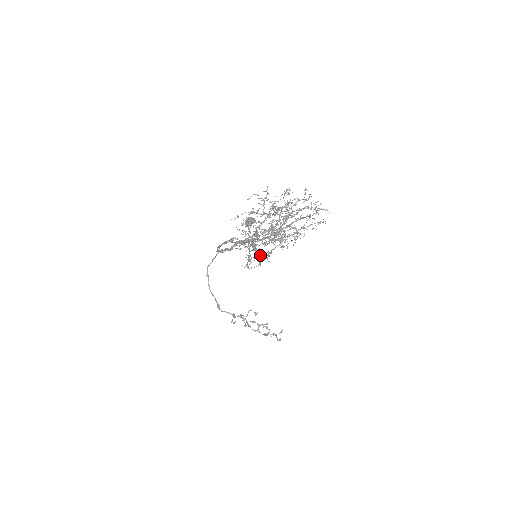
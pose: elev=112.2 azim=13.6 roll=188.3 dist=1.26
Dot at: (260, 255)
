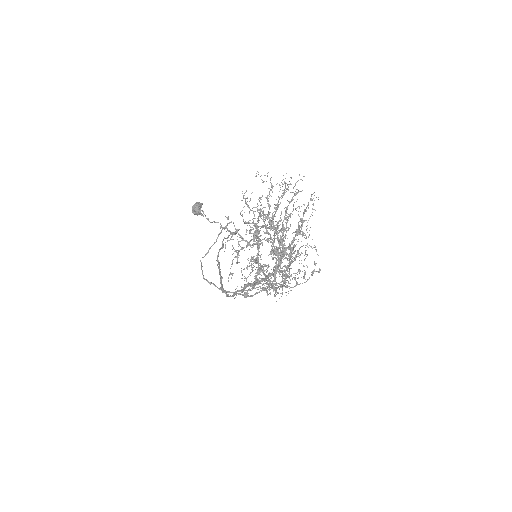
Dot at: (284, 280)
